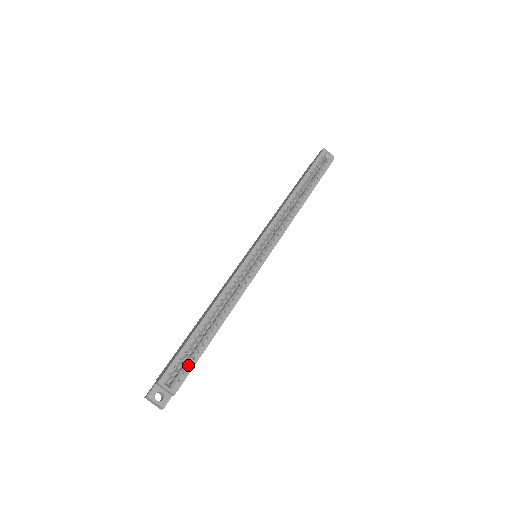
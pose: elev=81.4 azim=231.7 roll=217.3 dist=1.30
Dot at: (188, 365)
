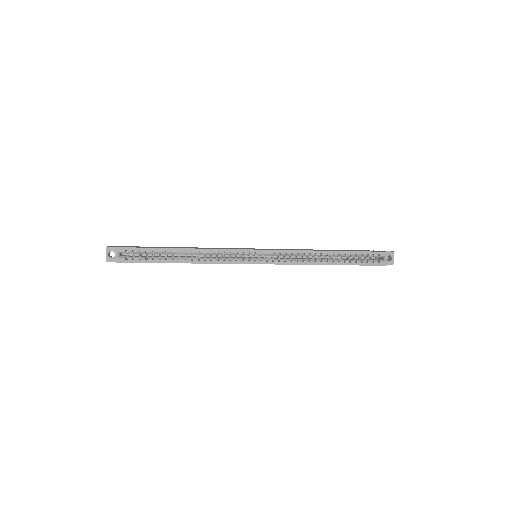
Dot at: (141, 259)
